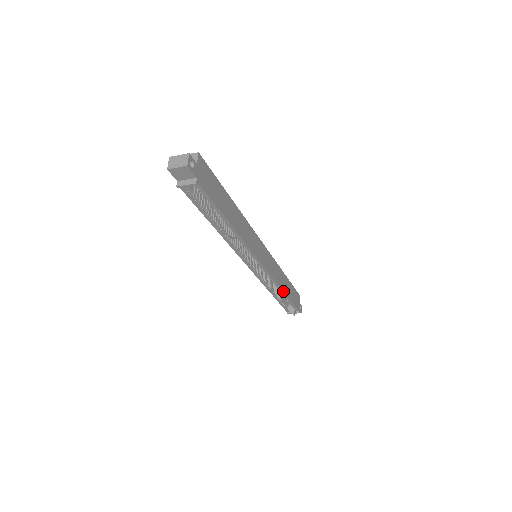
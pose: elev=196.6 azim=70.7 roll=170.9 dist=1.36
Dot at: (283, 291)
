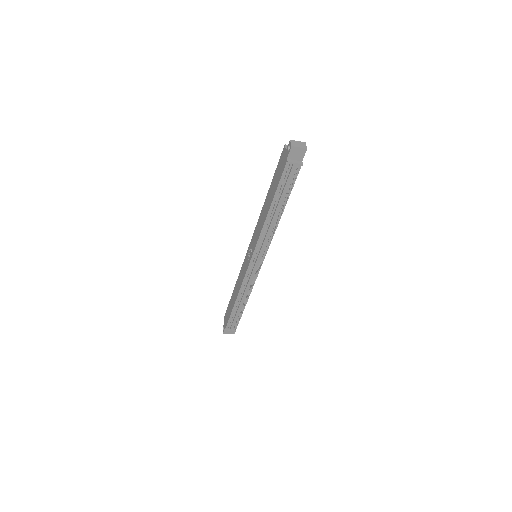
Dot at: occluded
